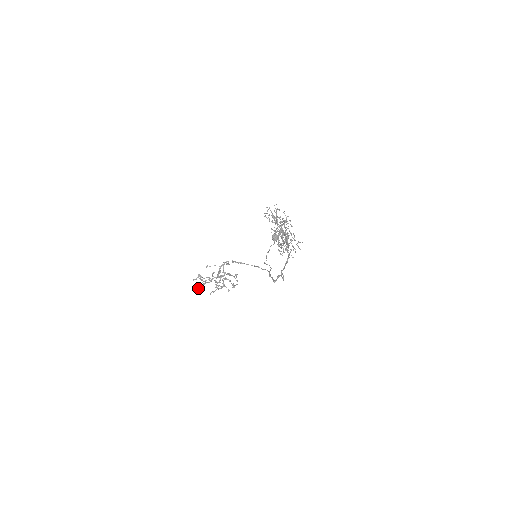
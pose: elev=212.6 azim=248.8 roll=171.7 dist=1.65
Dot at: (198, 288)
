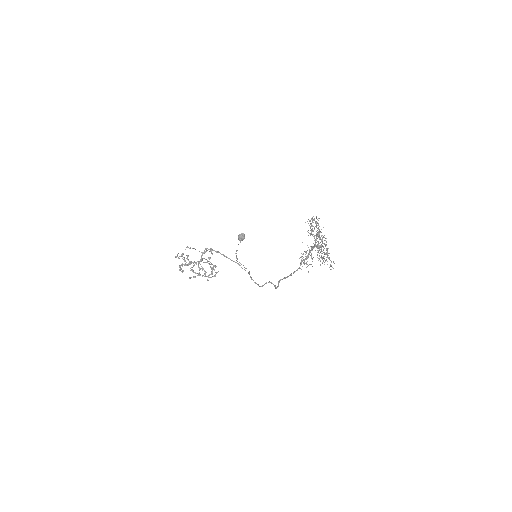
Dot at: (180, 268)
